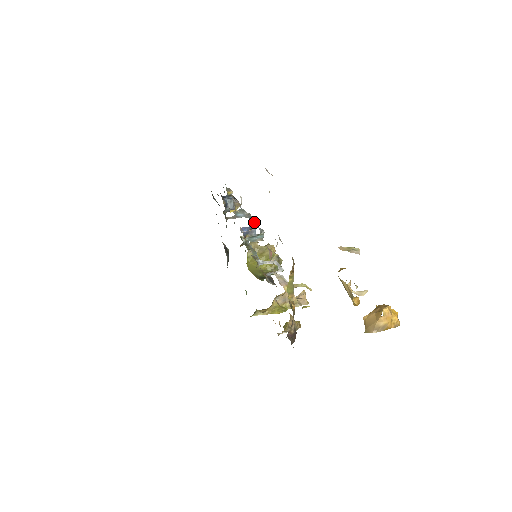
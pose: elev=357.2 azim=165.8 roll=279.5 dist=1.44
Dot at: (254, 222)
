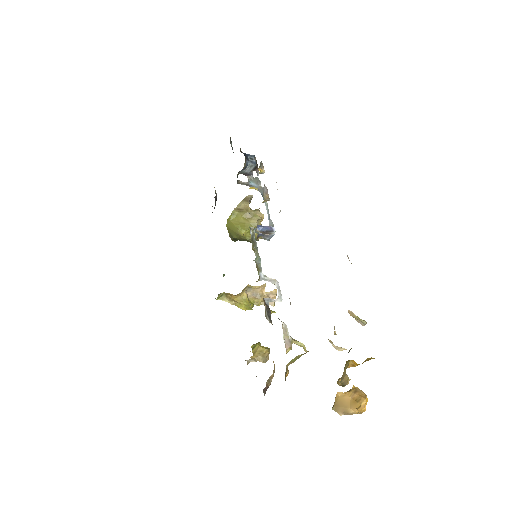
Dot at: (266, 204)
